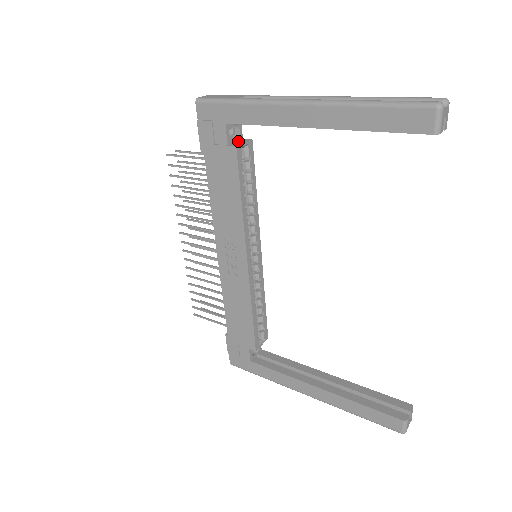
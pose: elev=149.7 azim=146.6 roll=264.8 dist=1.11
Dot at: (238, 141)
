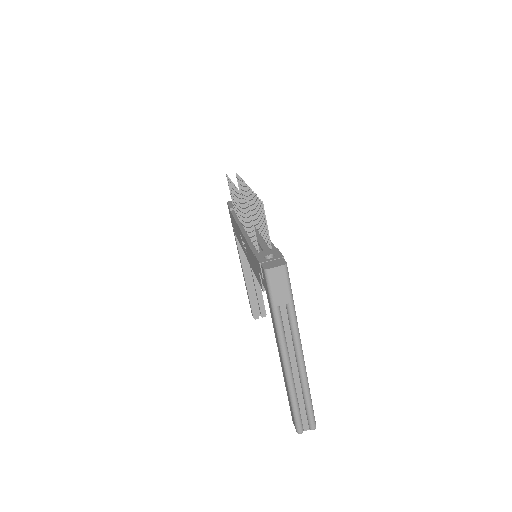
Dot at: occluded
